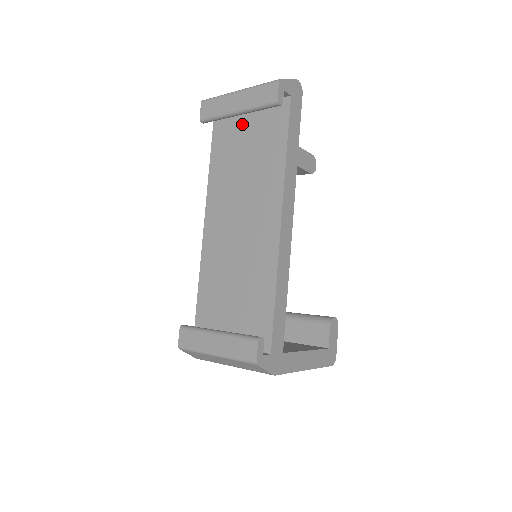
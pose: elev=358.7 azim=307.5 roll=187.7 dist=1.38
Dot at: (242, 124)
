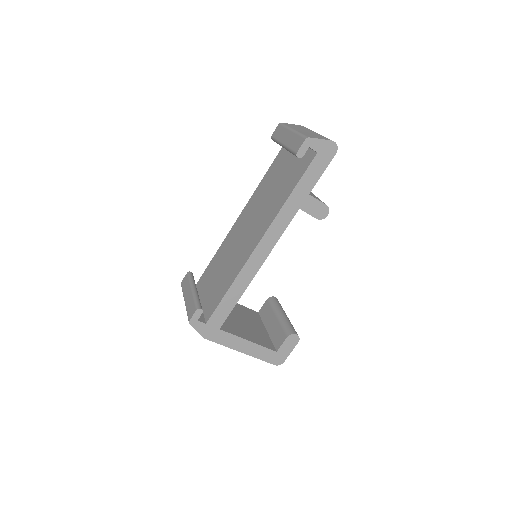
Dot at: (292, 155)
